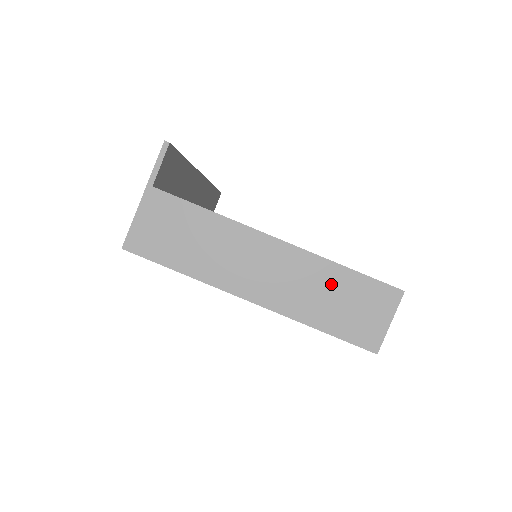
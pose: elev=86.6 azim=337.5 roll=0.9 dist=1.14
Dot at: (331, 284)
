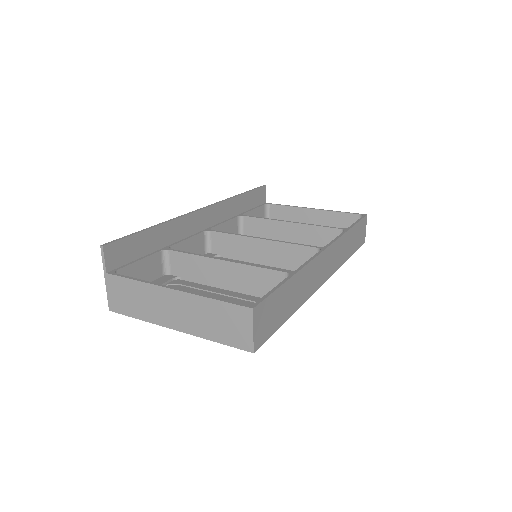
Dot at: (210, 312)
